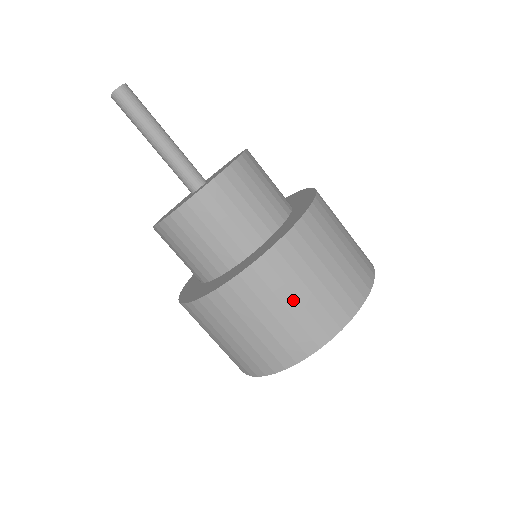
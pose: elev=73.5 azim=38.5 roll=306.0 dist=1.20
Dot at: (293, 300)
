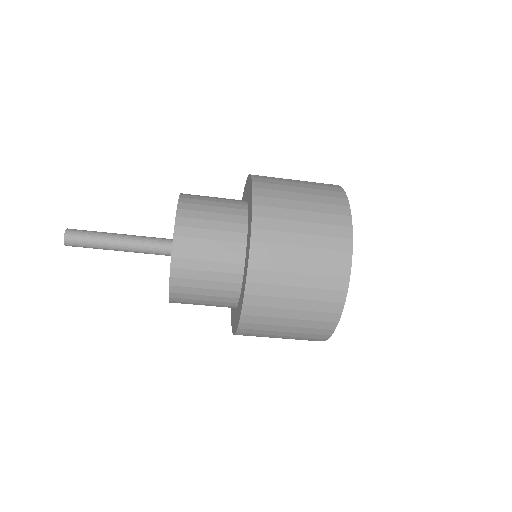
Dot at: occluded
